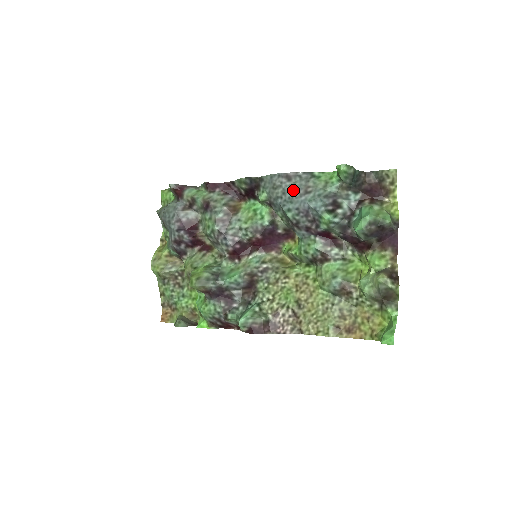
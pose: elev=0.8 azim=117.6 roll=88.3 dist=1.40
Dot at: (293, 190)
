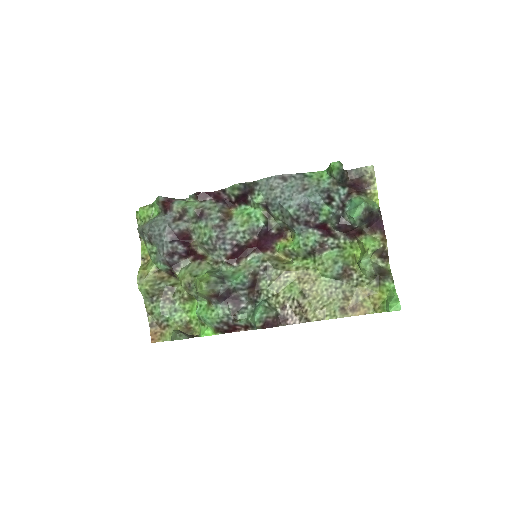
Dot at: (291, 189)
